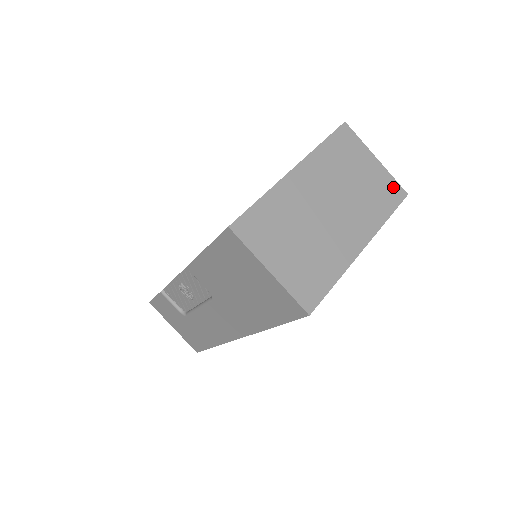
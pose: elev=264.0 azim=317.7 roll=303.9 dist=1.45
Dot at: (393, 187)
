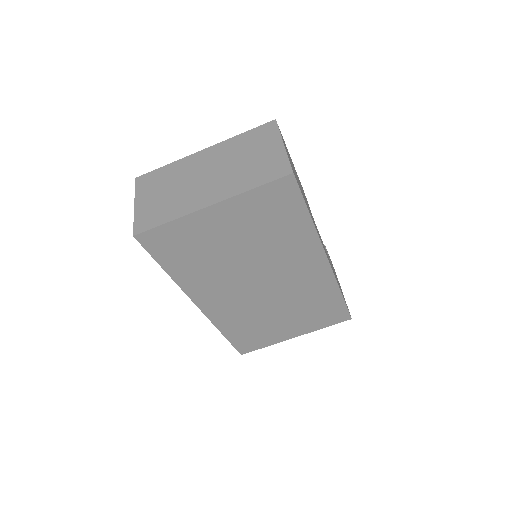
Dot at: (281, 166)
